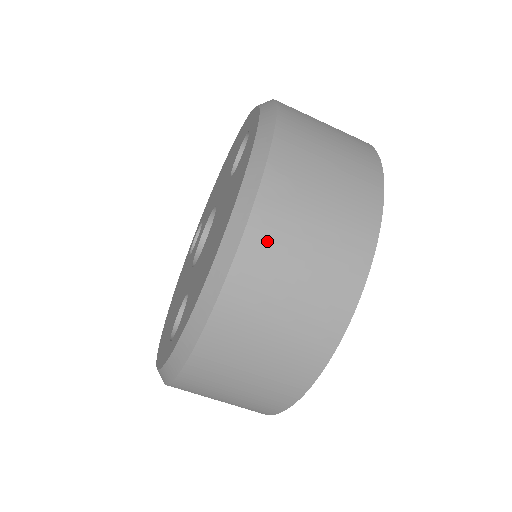
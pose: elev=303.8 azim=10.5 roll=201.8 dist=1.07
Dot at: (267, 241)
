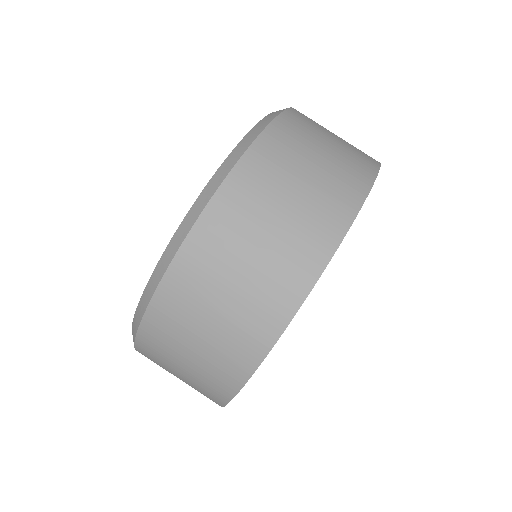
Dot at: (208, 247)
